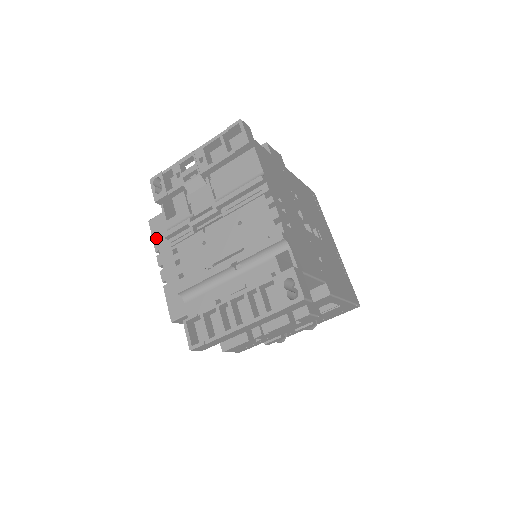
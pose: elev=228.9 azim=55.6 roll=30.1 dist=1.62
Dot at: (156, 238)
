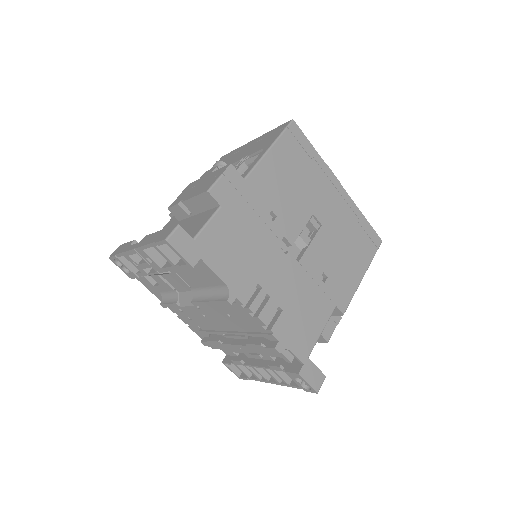
Dot at: (154, 294)
